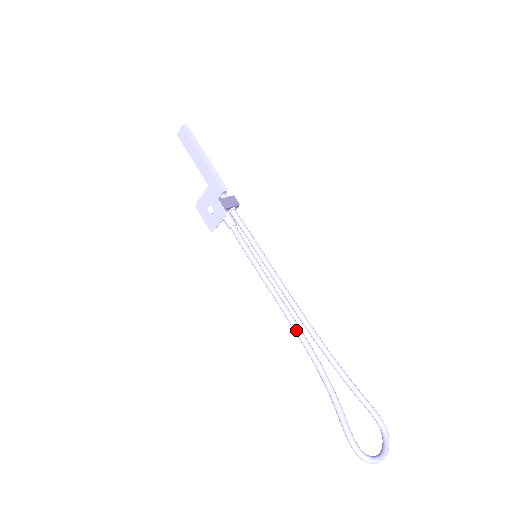
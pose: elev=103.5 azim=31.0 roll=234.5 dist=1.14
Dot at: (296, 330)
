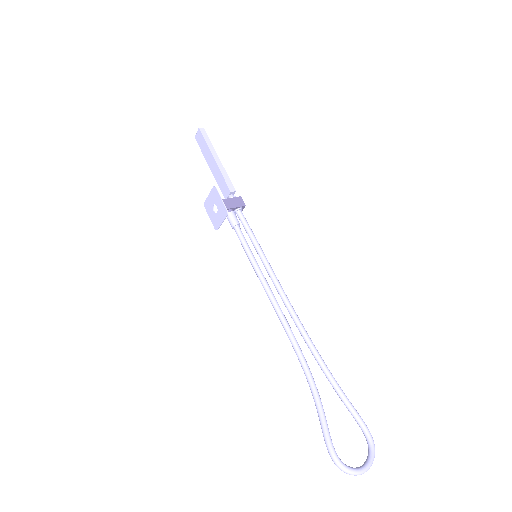
Dot at: (287, 331)
